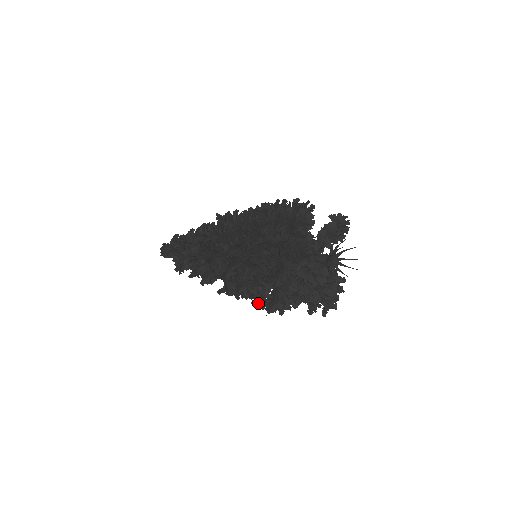
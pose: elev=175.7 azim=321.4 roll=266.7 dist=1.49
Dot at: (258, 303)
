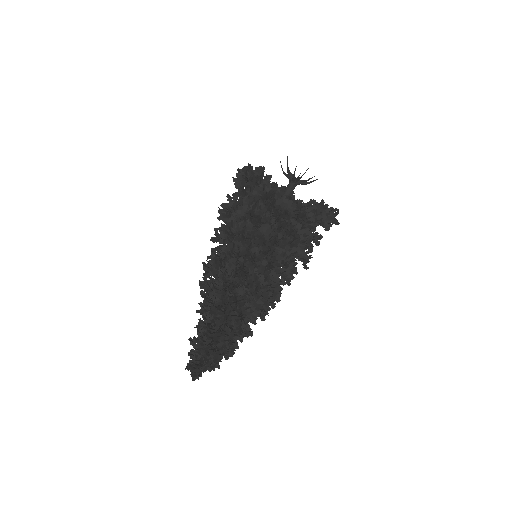
Dot at: (292, 271)
